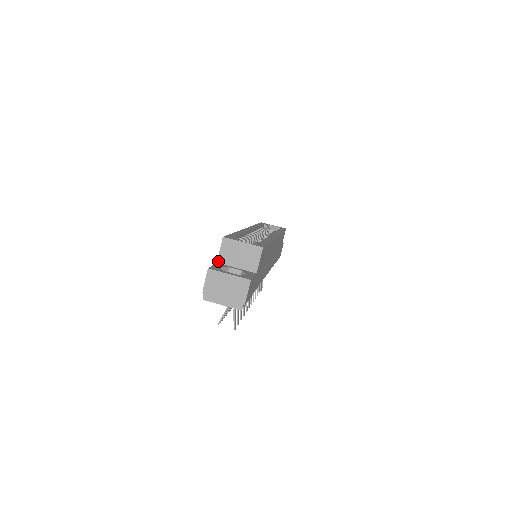
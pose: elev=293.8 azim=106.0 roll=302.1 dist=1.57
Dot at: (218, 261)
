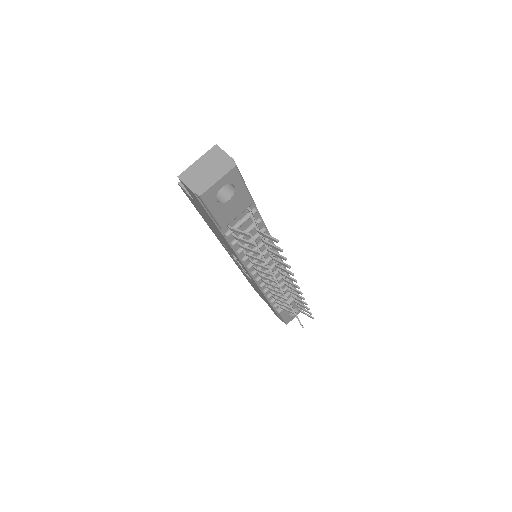
Dot at: occluded
